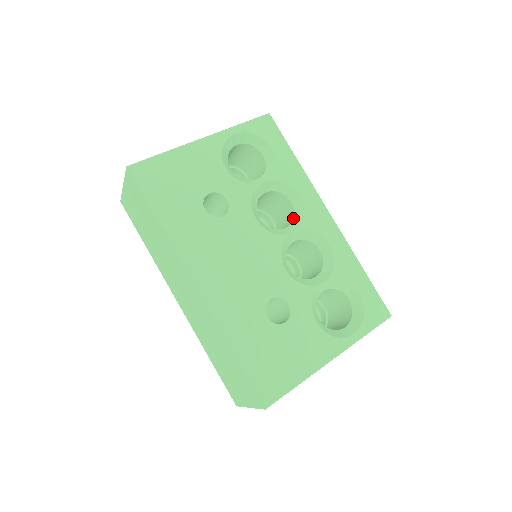
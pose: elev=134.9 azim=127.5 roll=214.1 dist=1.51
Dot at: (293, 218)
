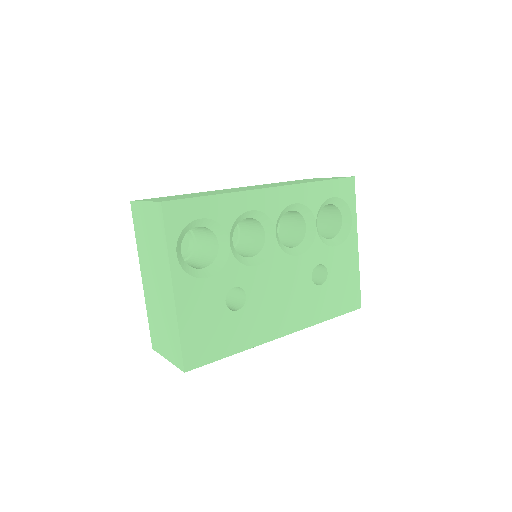
Dot at: (260, 223)
